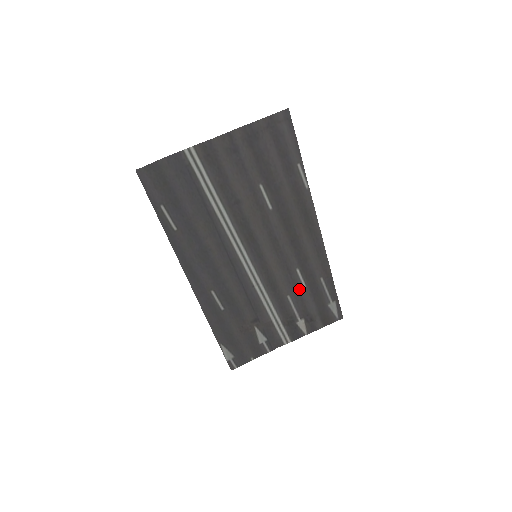
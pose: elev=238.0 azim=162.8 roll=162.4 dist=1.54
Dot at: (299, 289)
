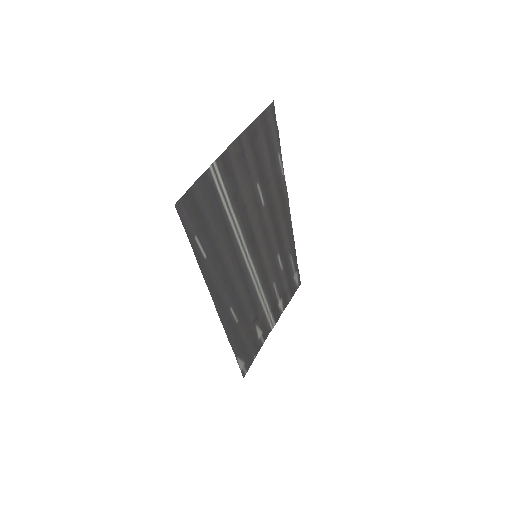
Dot at: (279, 273)
